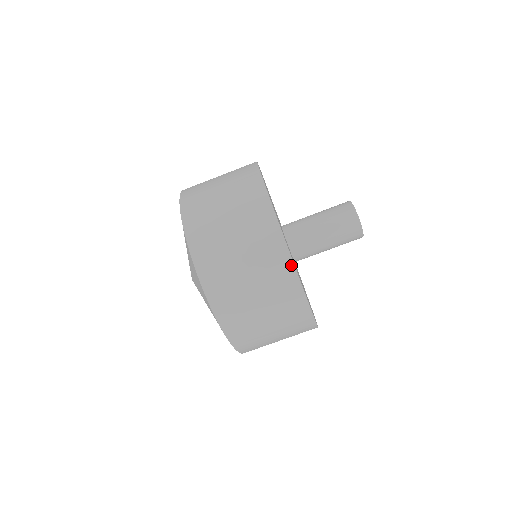
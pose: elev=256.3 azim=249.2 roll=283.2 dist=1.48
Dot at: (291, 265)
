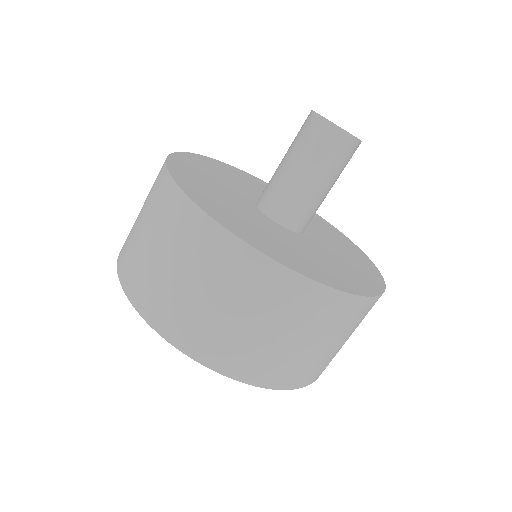
Dot at: (183, 197)
